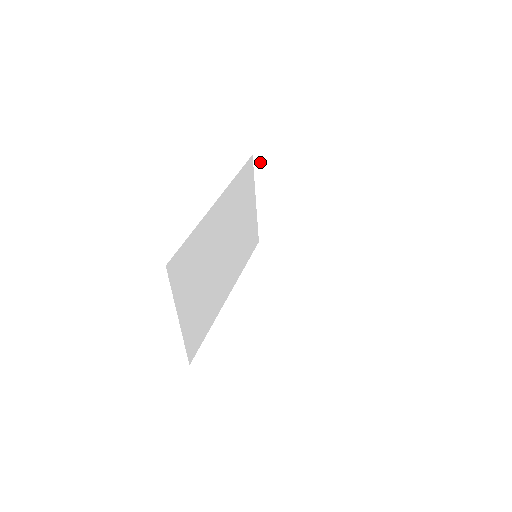
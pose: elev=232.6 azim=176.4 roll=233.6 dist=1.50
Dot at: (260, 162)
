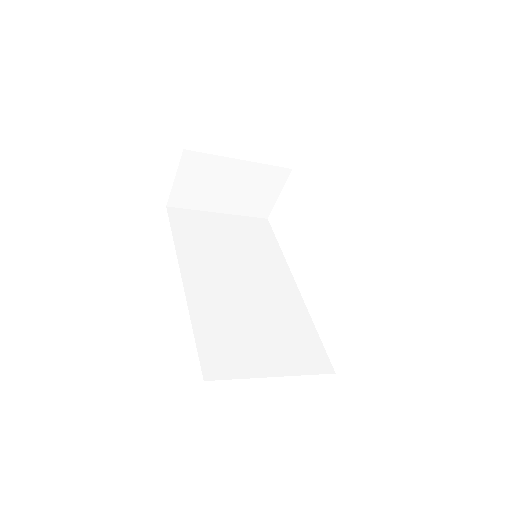
Dot at: (176, 201)
